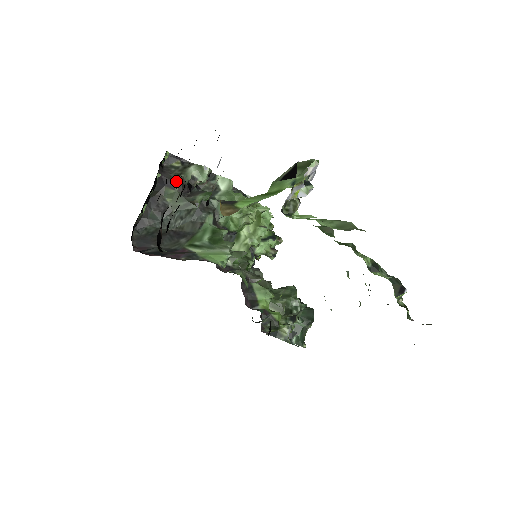
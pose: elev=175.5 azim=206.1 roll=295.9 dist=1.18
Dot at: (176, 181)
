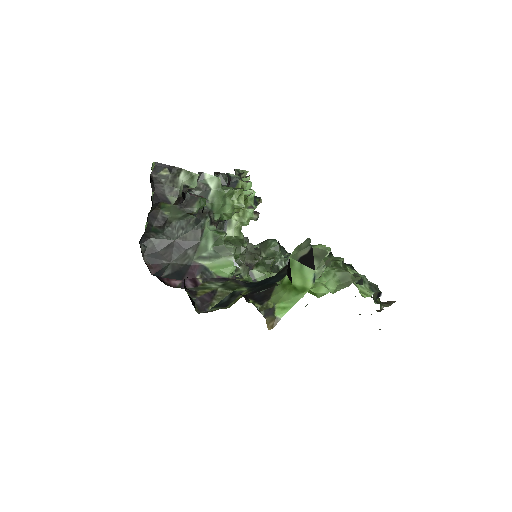
Dot at: (171, 196)
